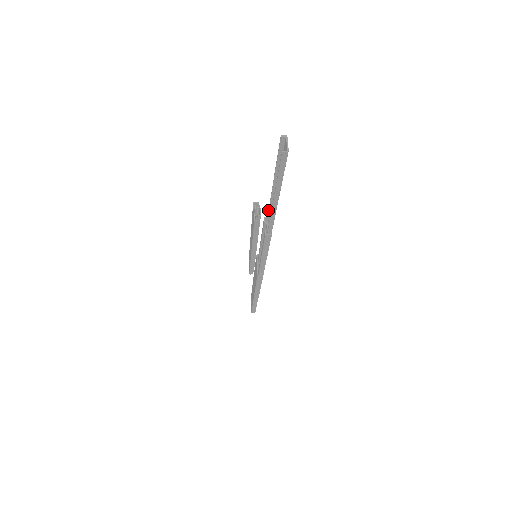
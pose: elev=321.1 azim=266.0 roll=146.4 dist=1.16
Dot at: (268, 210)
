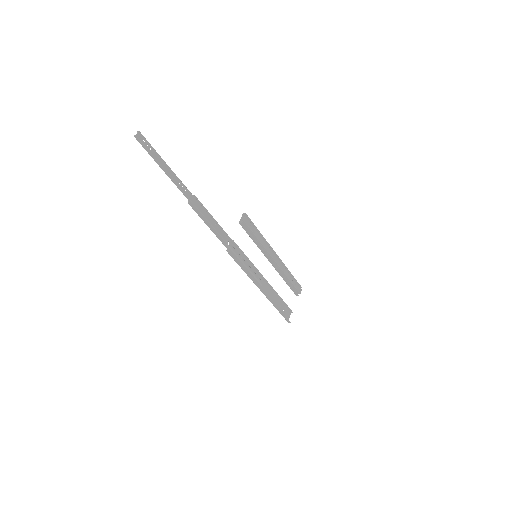
Dot at: (184, 187)
